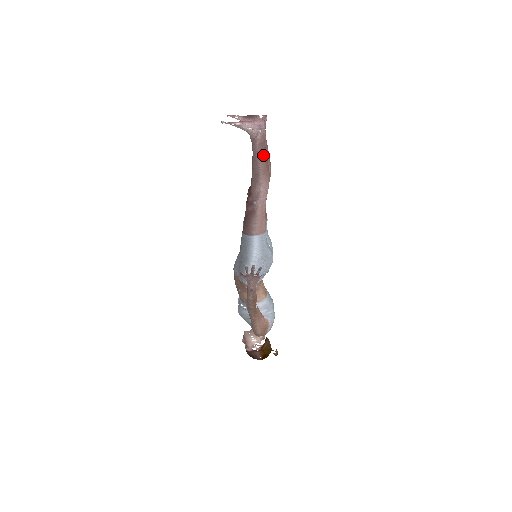
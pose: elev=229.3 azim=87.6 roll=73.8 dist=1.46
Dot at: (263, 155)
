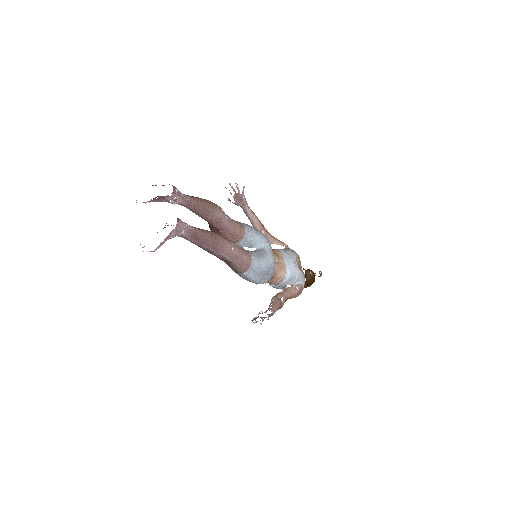
Dot at: (202, 240)
